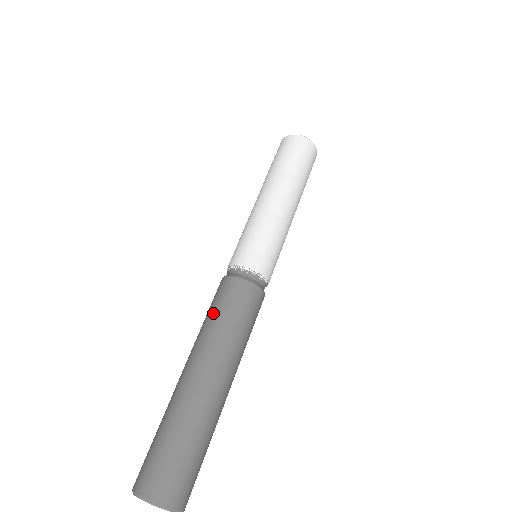
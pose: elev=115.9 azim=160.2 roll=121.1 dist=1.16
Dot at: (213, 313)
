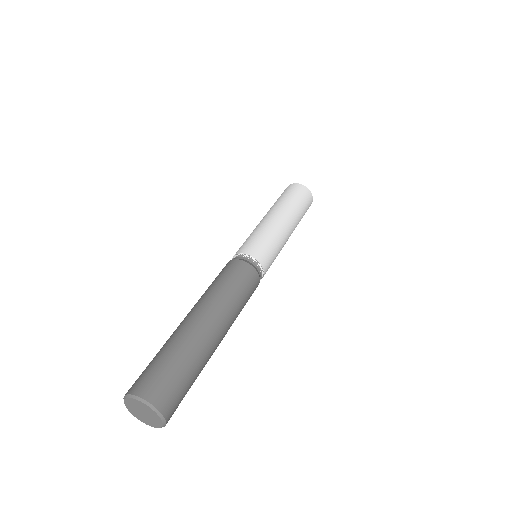
Dot at: (218, 280)
